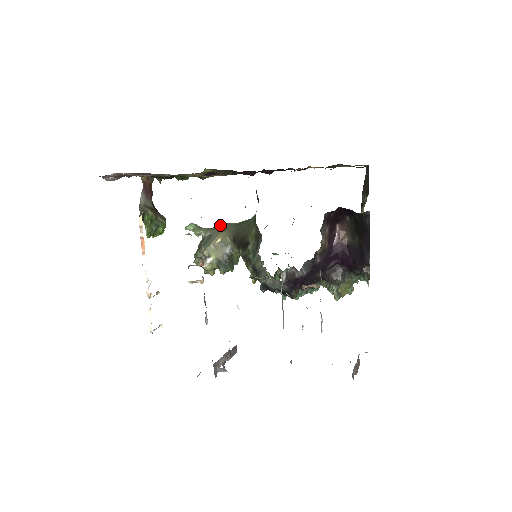
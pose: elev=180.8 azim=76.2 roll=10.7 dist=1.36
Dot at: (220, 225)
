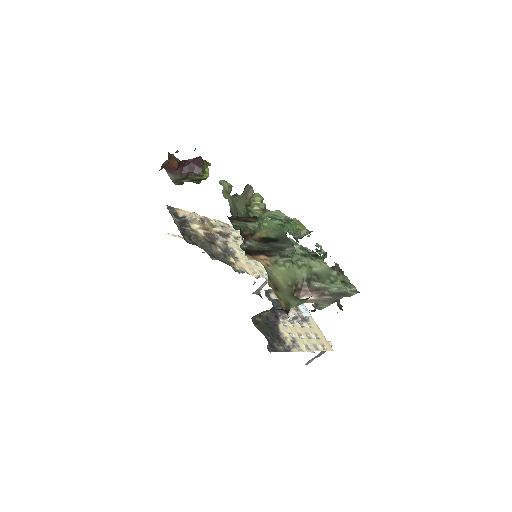
Dot at: (234, 205)
